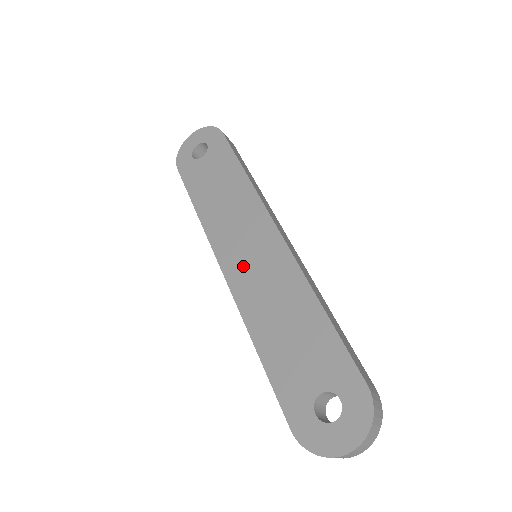
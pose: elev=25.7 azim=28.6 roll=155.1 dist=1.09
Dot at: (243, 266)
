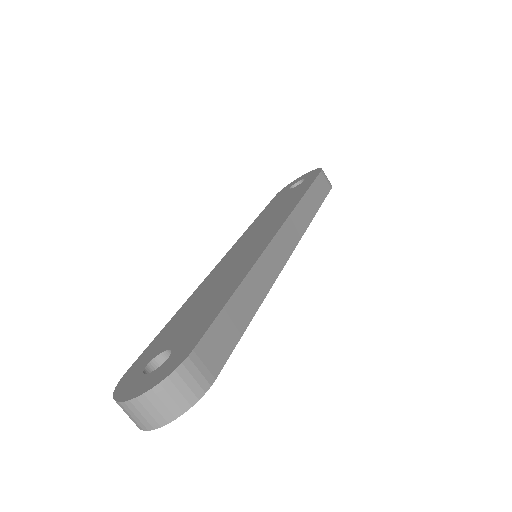
Dot at: (235, 255)
